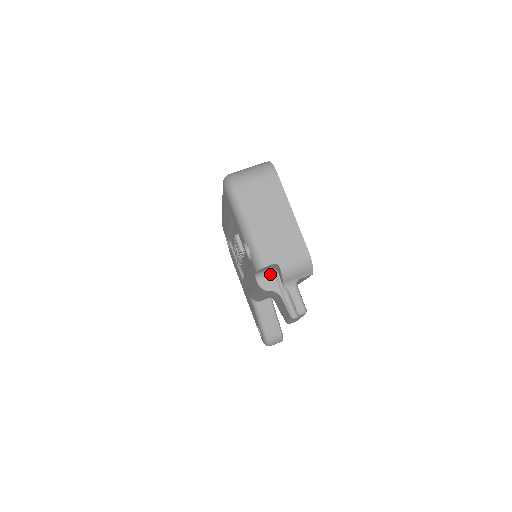
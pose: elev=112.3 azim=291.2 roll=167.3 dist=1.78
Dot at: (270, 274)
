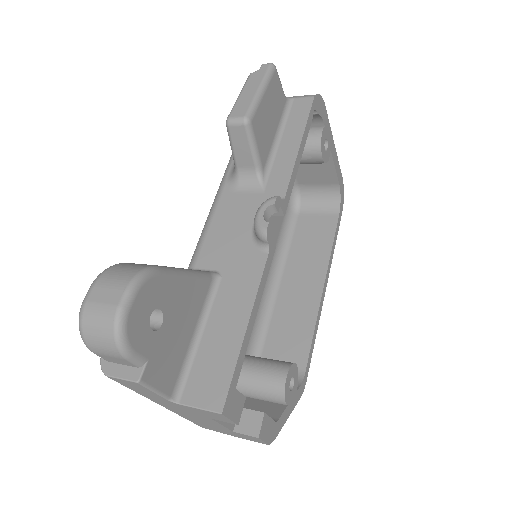
Dot at: occluded
